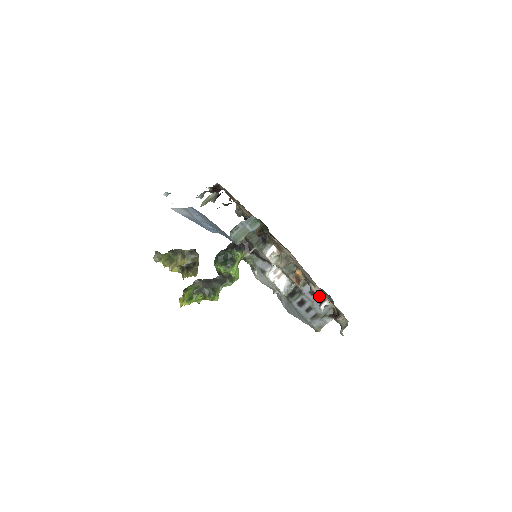
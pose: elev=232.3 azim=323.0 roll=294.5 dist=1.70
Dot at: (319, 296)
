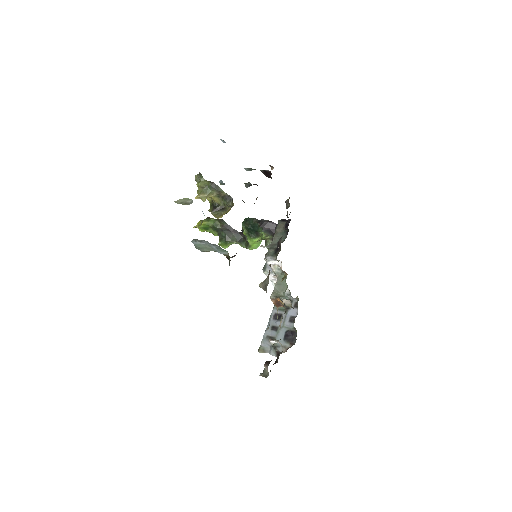
Dot at: (292, 328)
